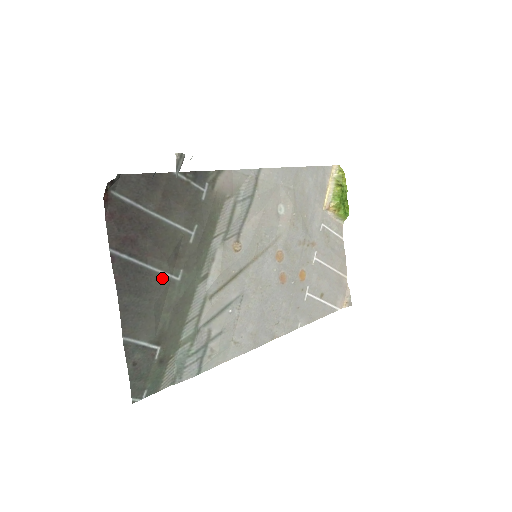
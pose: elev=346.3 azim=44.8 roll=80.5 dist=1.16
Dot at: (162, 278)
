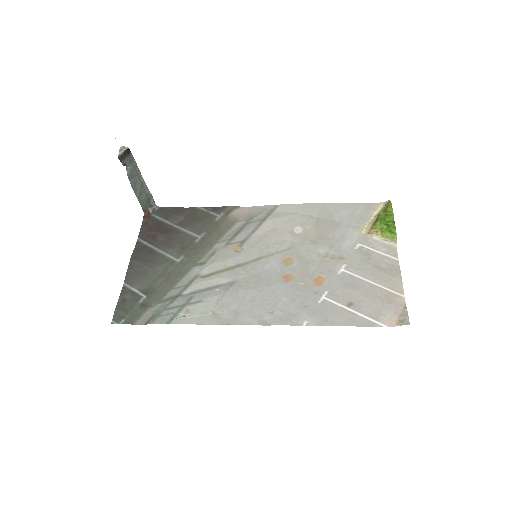
Dot at: (166, 258)
